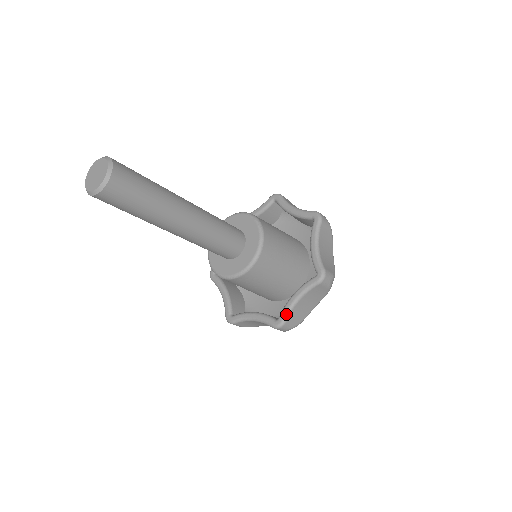
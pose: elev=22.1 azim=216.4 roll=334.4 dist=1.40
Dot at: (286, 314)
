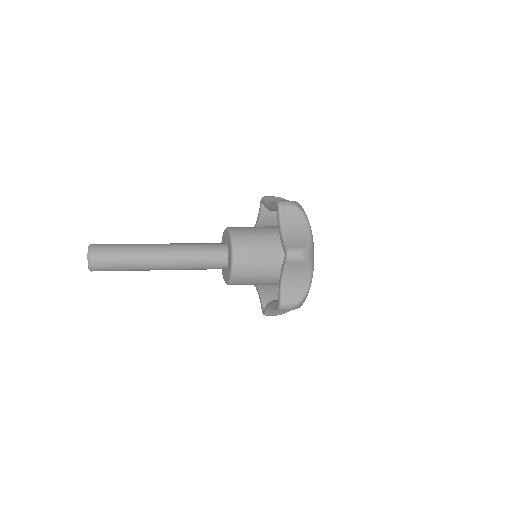
Dot at: (266, 311)
